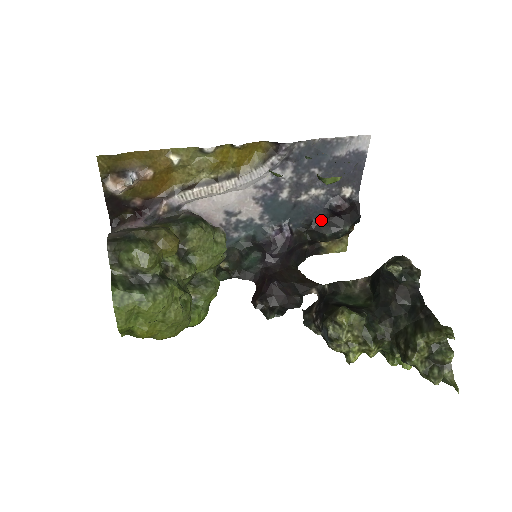
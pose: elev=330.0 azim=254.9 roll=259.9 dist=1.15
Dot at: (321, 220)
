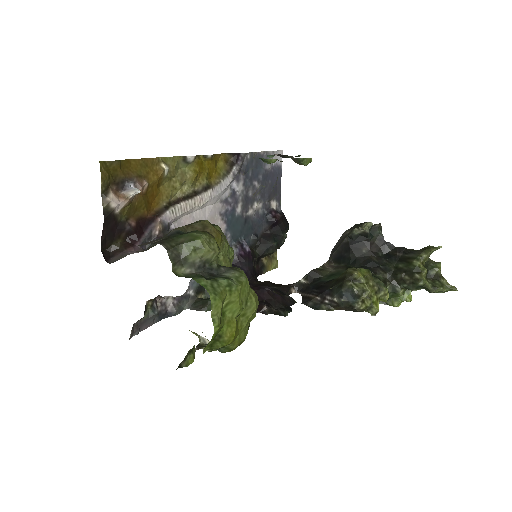
Dot at: (263, 234)
